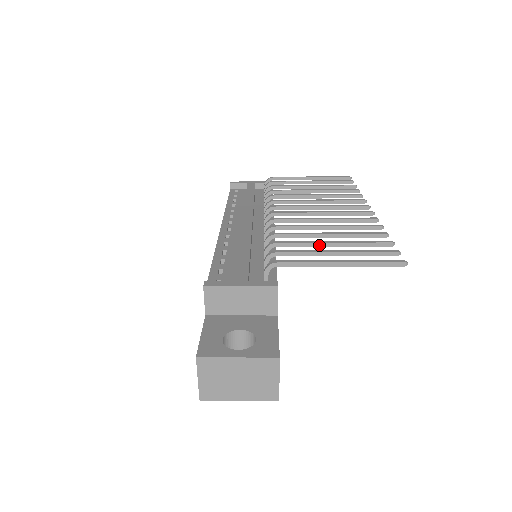
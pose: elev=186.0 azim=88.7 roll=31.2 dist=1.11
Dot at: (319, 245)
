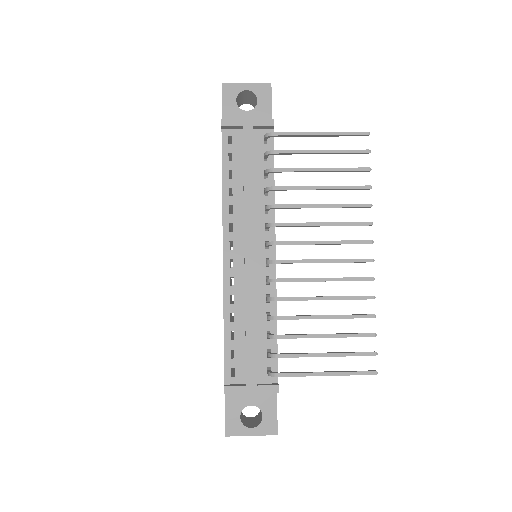
Dot at: occluded
